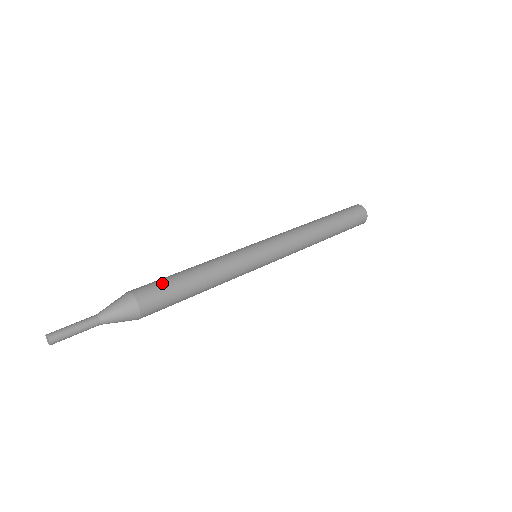
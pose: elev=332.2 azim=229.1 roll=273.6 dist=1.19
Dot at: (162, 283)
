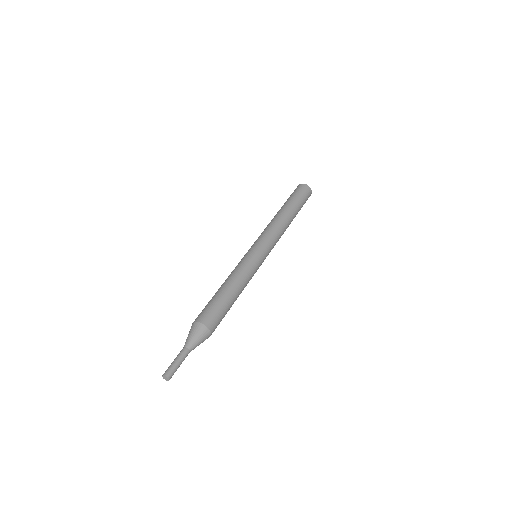
Dot at: (220, 310)
